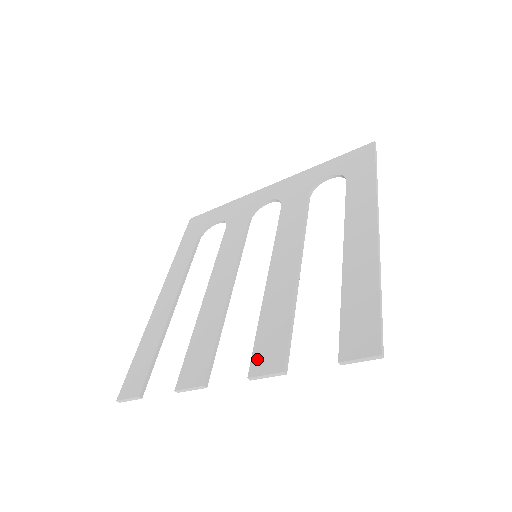
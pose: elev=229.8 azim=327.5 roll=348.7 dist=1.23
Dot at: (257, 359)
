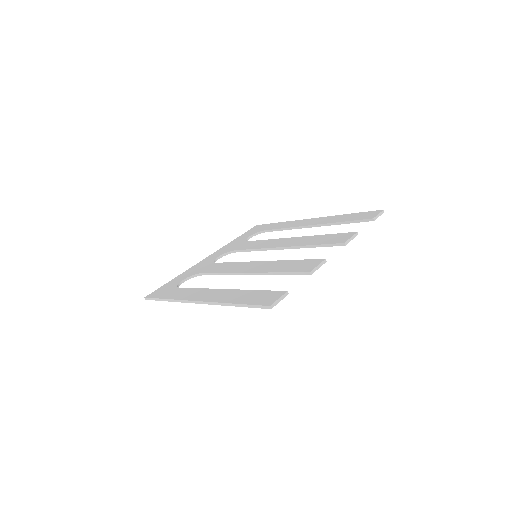
Dot at: (337, 241)
